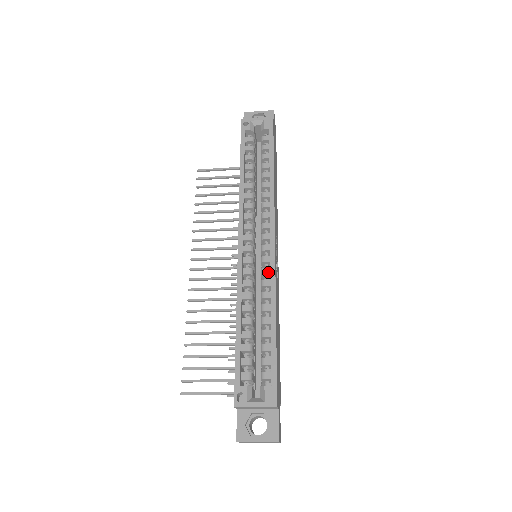
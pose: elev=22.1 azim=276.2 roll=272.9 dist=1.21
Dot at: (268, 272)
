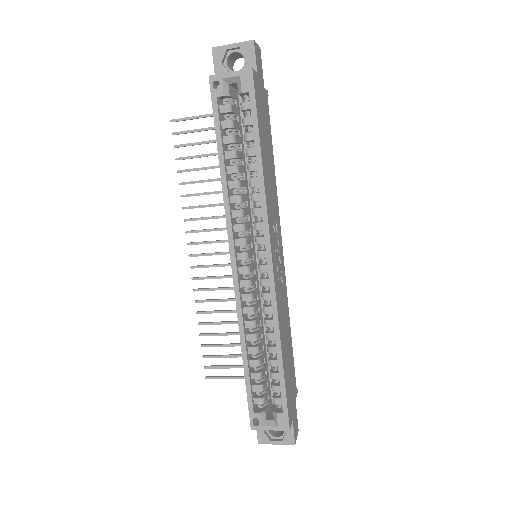
Dot at: (269, 298)
